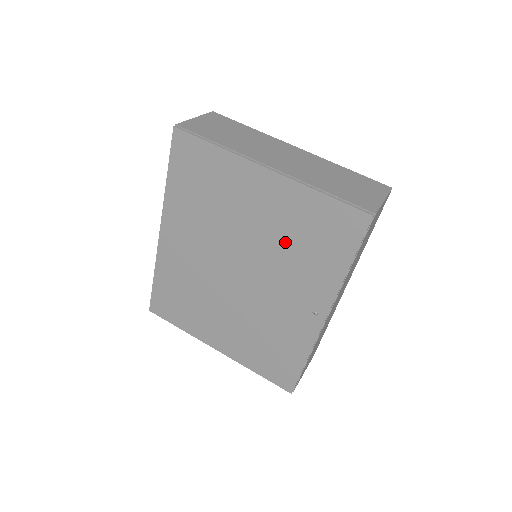
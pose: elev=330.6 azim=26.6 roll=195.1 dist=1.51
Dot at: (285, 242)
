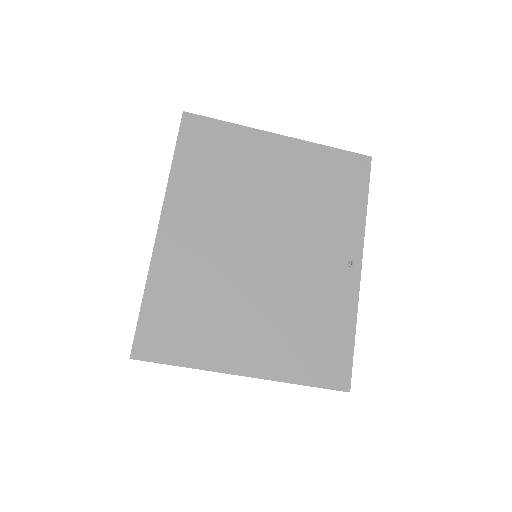
Dot at: (308, 197)
